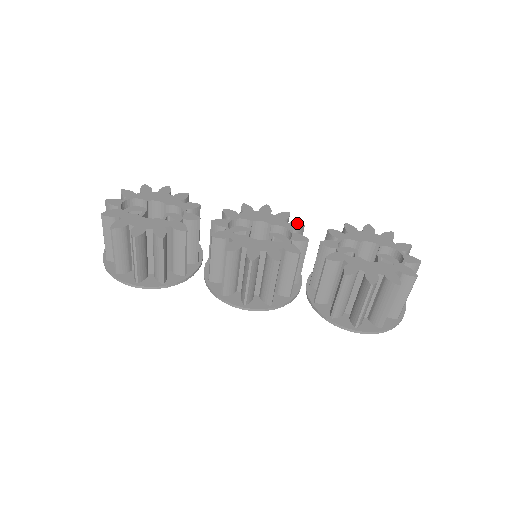
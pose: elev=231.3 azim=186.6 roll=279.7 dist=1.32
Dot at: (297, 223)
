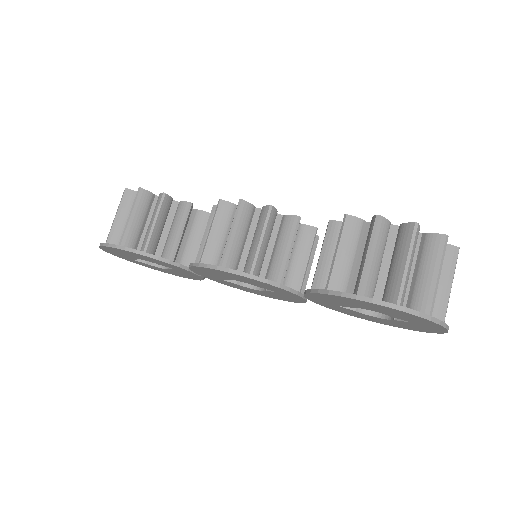
Dot at: occluded
